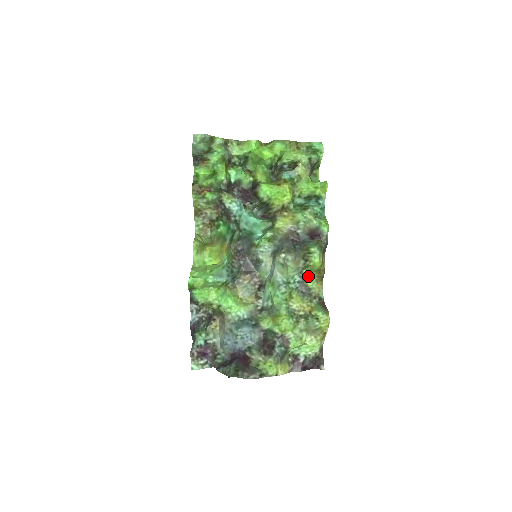
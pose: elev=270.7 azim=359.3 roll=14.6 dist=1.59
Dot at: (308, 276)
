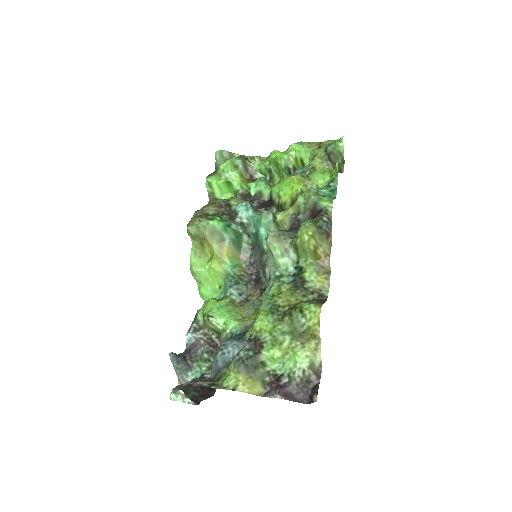
Dot at: (304, 265)
